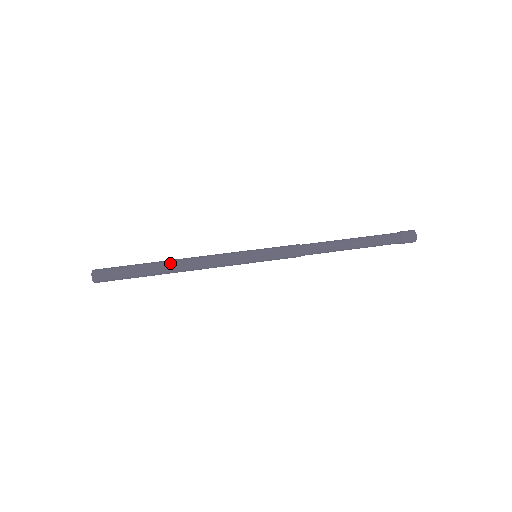
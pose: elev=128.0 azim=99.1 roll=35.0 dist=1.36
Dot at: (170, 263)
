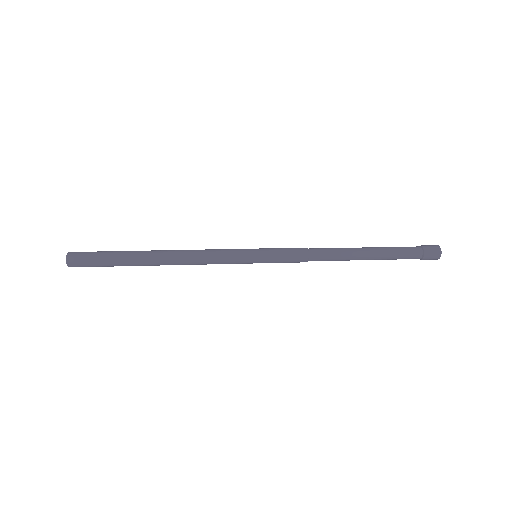
Dot at: occluded
